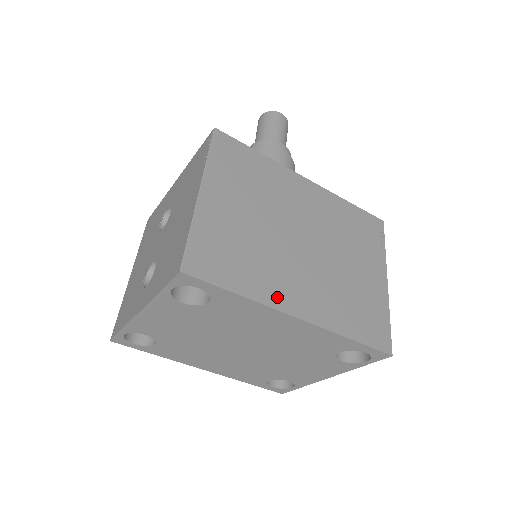
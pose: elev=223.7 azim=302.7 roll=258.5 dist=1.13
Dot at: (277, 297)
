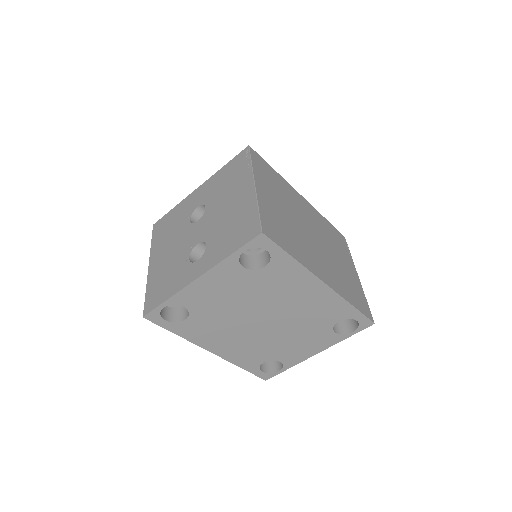
Dot at: (312, 266)
